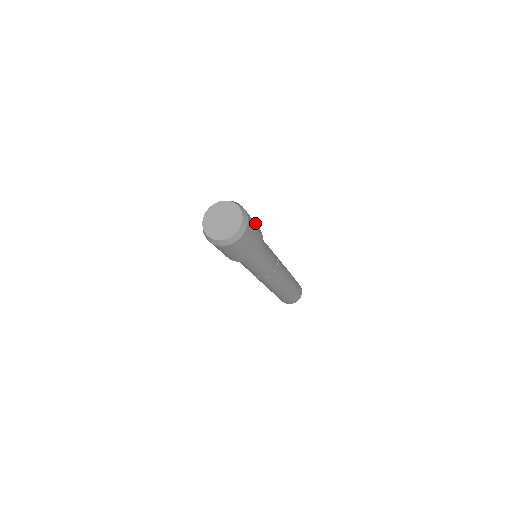
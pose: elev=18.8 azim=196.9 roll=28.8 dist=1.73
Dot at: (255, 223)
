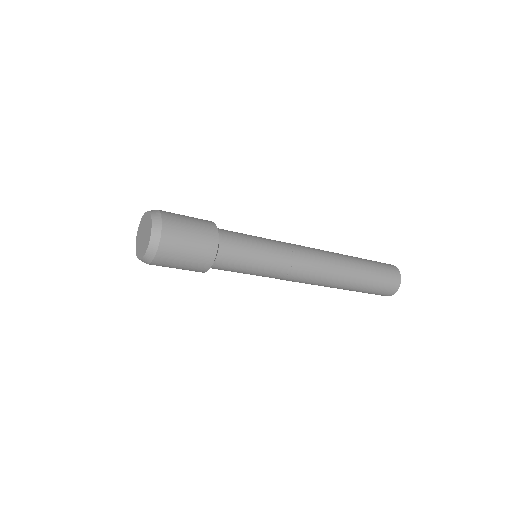
Dot at: (197, 236)
